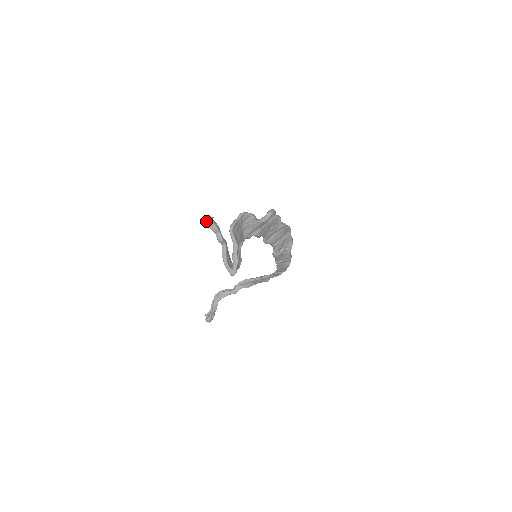
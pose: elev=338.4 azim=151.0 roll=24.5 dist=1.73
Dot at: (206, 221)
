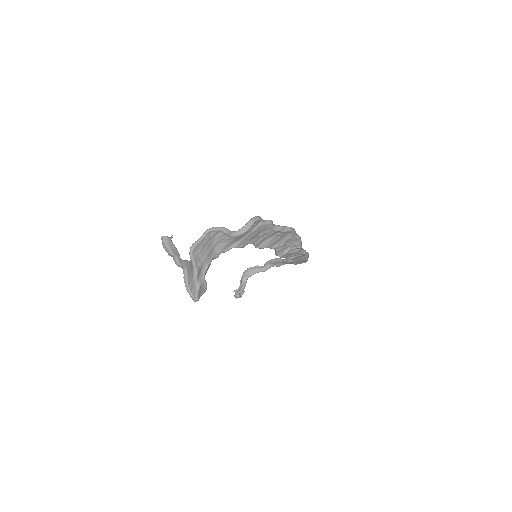
Dot at: (162, 243)
